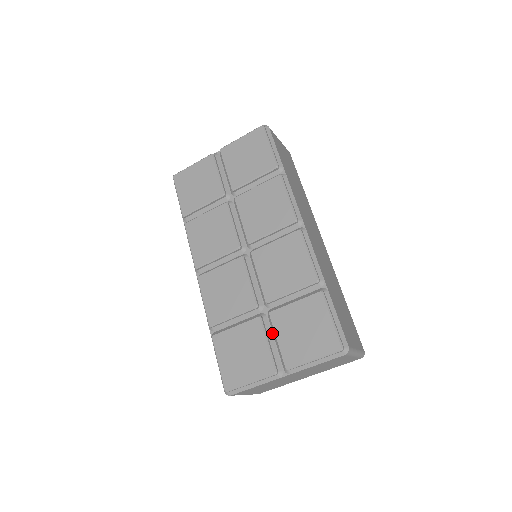
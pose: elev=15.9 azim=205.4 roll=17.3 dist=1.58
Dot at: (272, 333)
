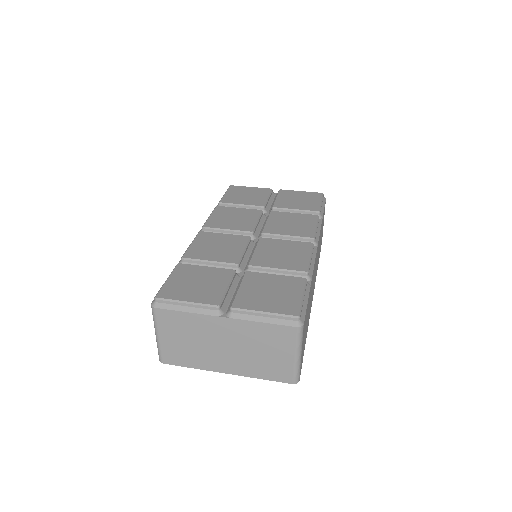
Dot at: (236, 288)
